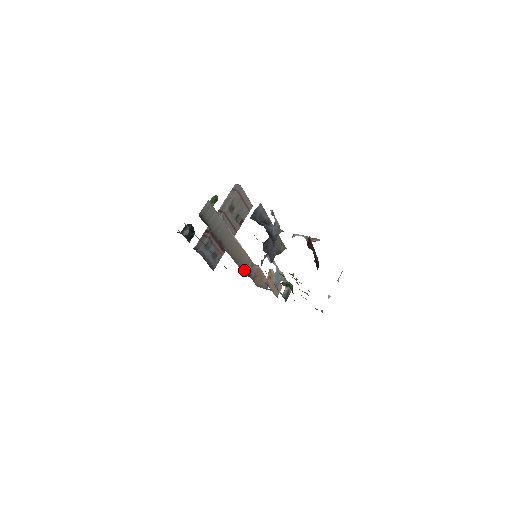
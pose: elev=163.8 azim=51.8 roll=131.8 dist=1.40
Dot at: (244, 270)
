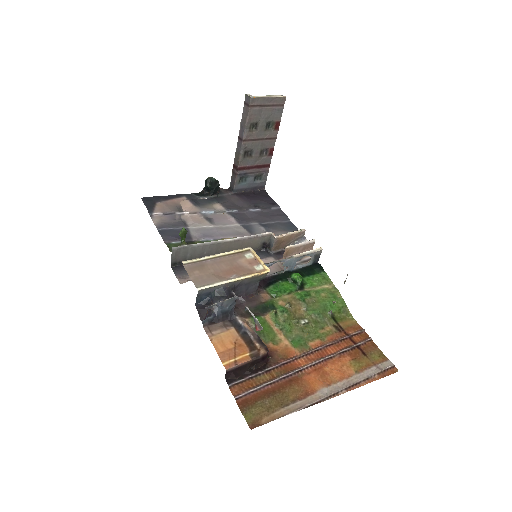
Dot at: (261, 247)
